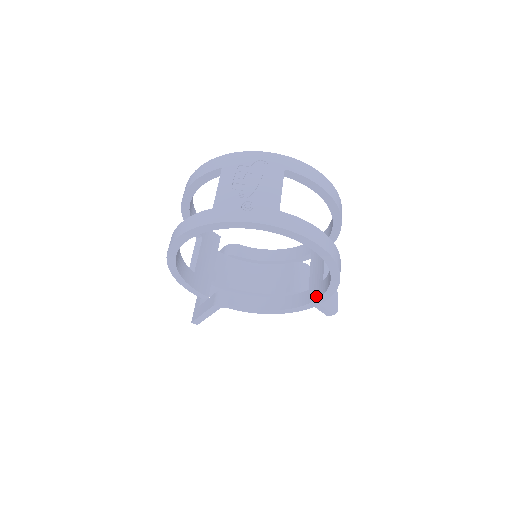
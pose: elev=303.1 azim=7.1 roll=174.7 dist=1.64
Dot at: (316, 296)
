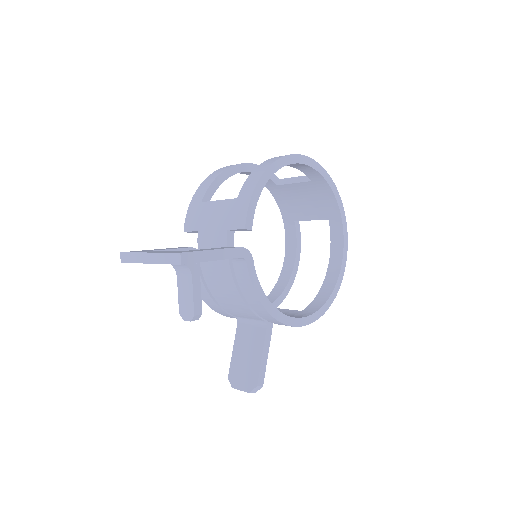
Dot at: (305, 315)
